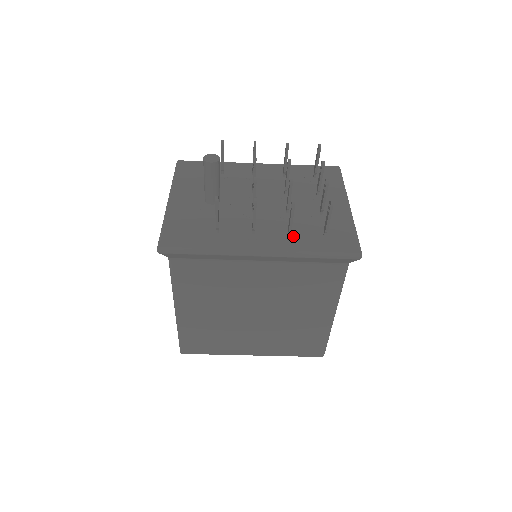
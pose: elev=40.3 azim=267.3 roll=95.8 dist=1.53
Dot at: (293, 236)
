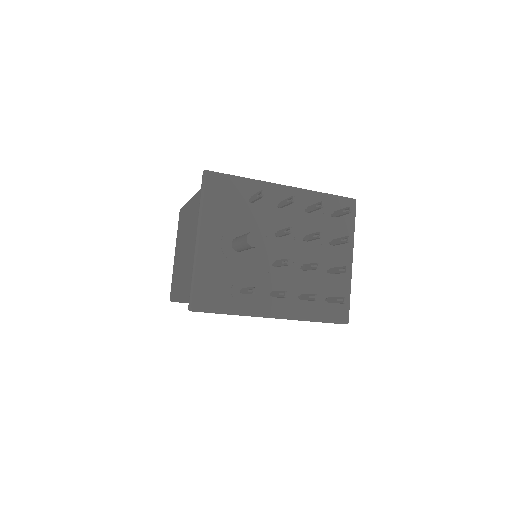
Dot at: (302, 300)
